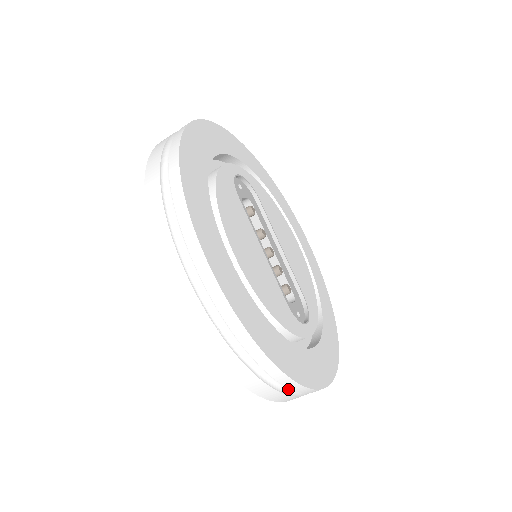
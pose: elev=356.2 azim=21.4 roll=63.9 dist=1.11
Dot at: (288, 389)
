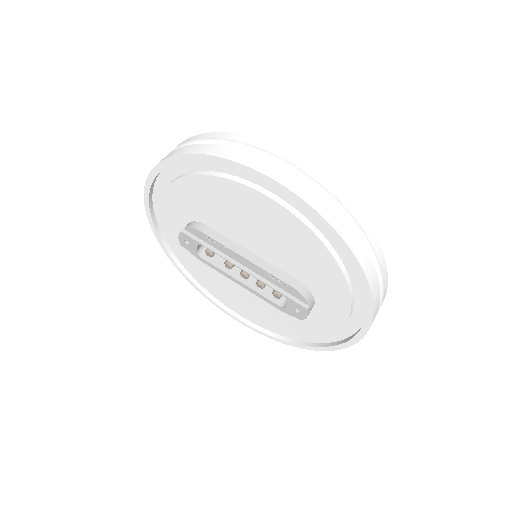
Dot at: occluded
